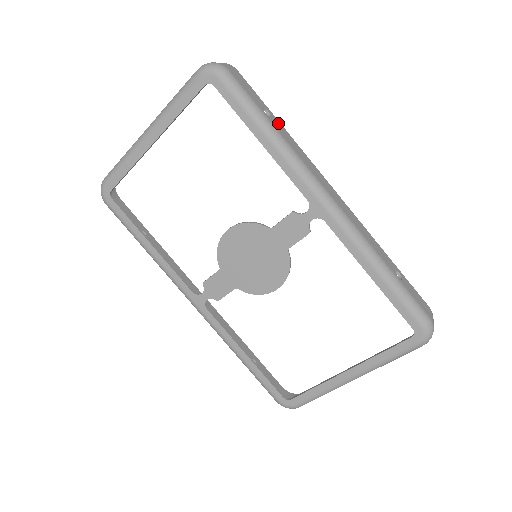
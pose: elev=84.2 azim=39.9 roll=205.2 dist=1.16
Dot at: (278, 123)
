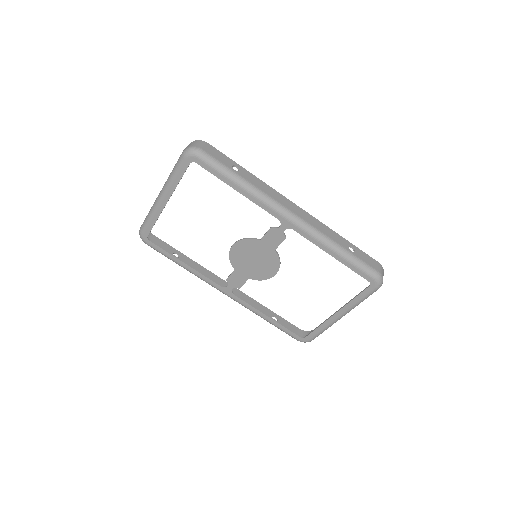
Dot at: (245, 172)
